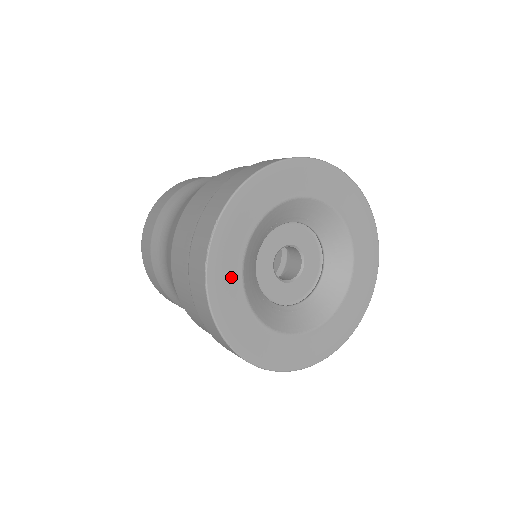
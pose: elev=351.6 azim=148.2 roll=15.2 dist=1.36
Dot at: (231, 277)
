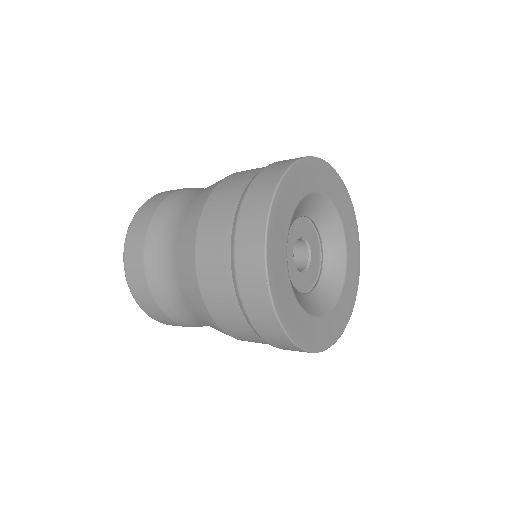
Dot at: (293, 310)
